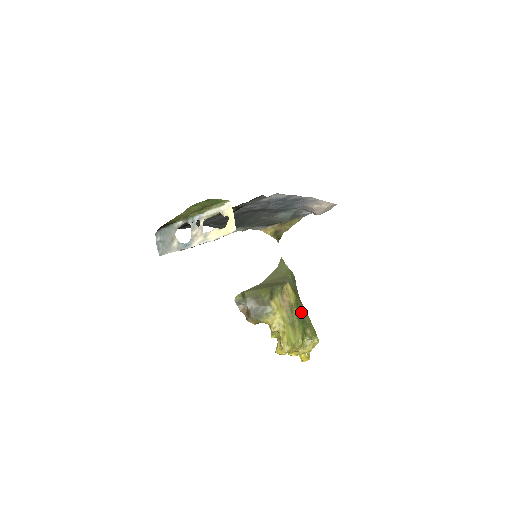
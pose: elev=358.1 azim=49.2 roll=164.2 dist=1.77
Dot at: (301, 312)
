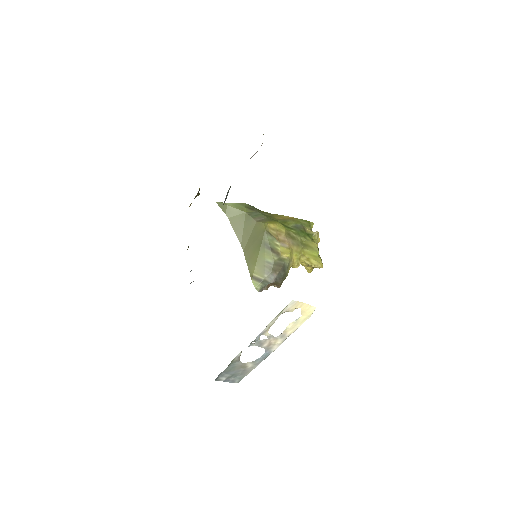
Dot at: (291, 226)
